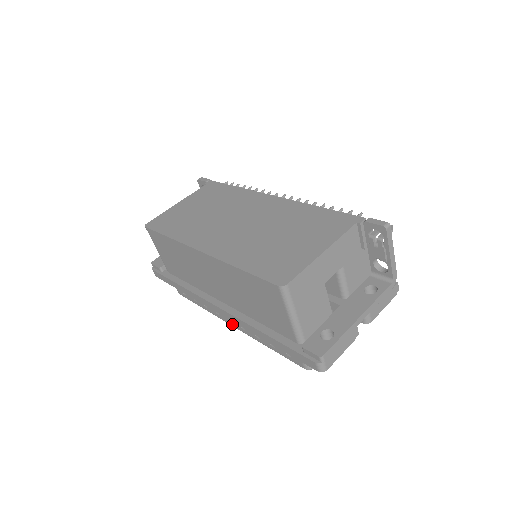
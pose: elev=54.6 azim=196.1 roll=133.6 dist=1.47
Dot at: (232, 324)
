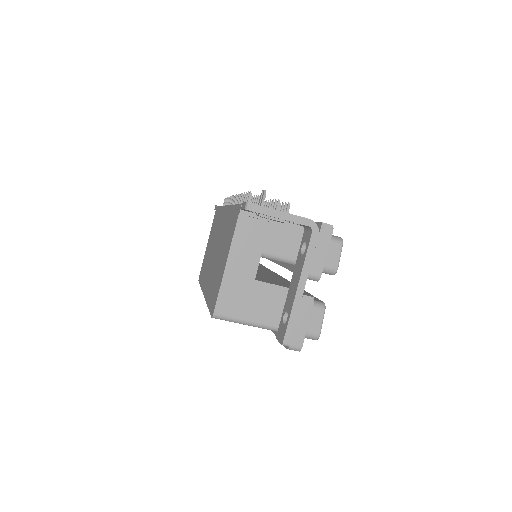
Dot at: occluded
